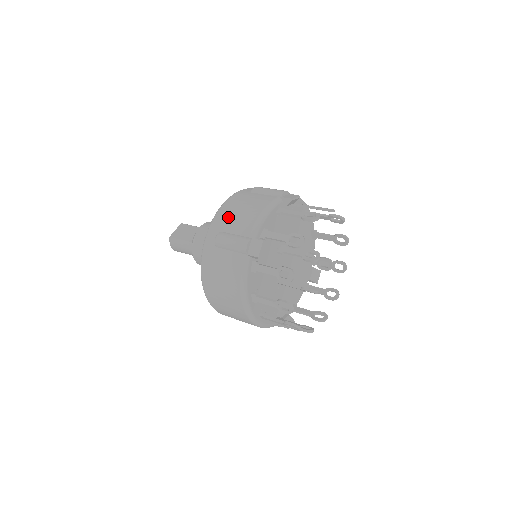
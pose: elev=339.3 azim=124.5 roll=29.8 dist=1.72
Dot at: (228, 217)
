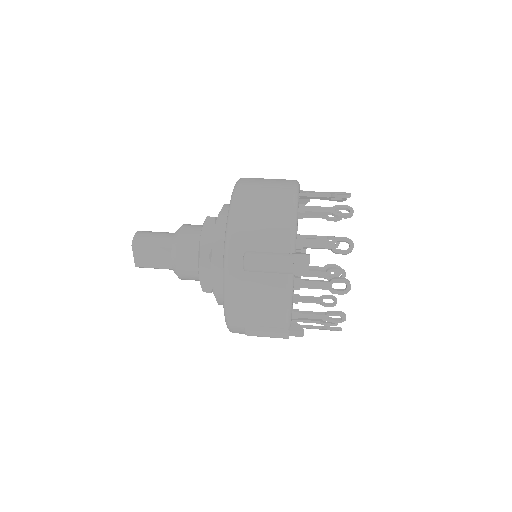
Dot at: (246, 318)
